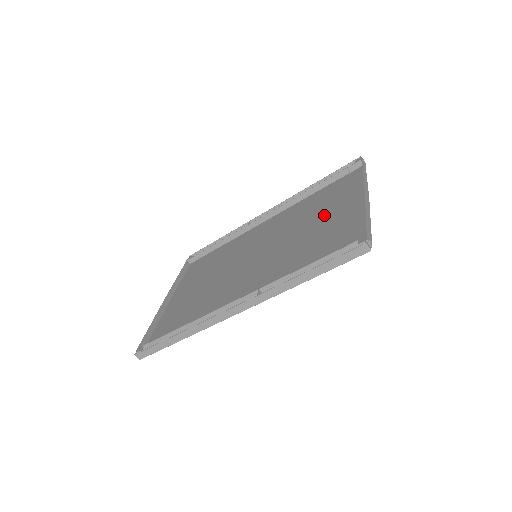
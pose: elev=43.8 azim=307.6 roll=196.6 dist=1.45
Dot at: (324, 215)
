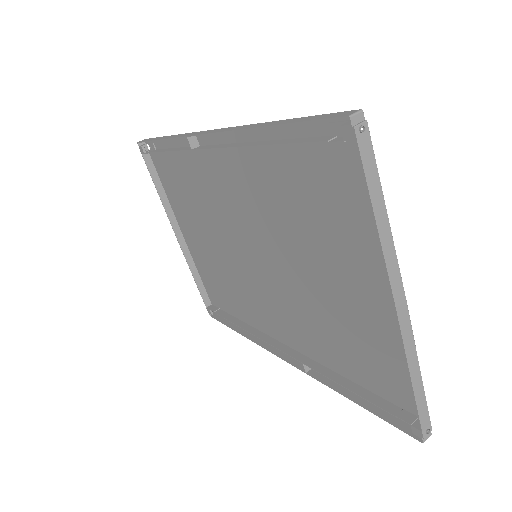
Dot at: (331, 266)
